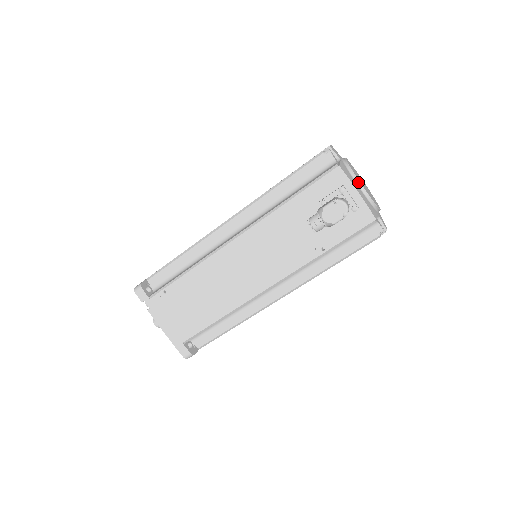
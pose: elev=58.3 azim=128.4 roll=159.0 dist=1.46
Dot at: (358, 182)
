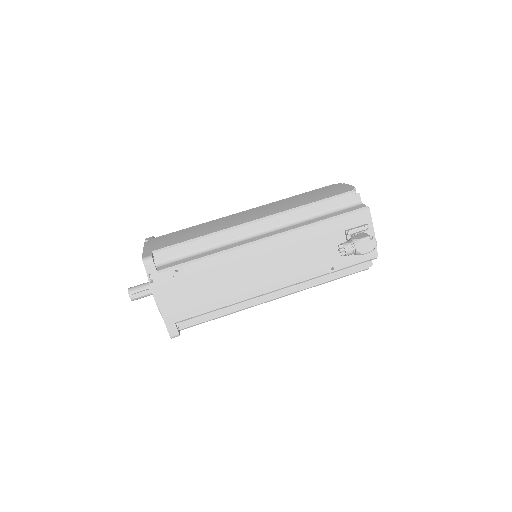
Dot at: occluded
